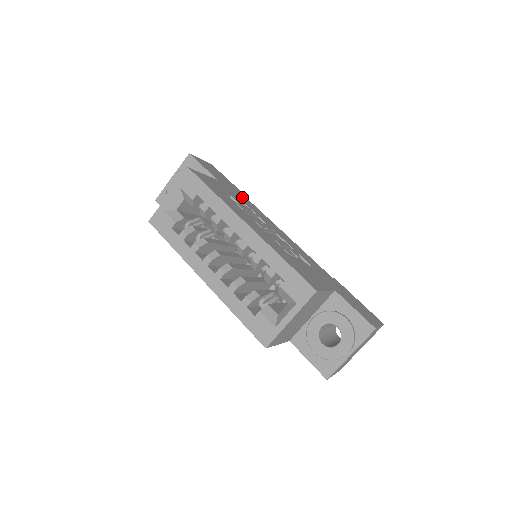
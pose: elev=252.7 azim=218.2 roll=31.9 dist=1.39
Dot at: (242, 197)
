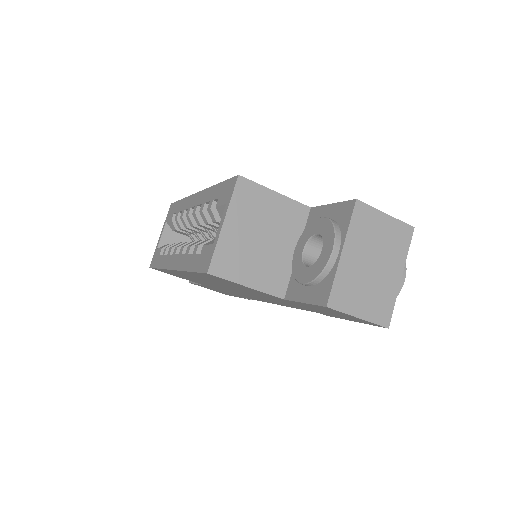
Dot at: occluded
